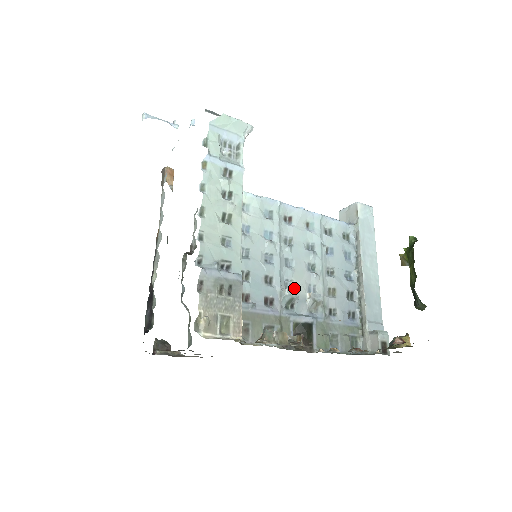
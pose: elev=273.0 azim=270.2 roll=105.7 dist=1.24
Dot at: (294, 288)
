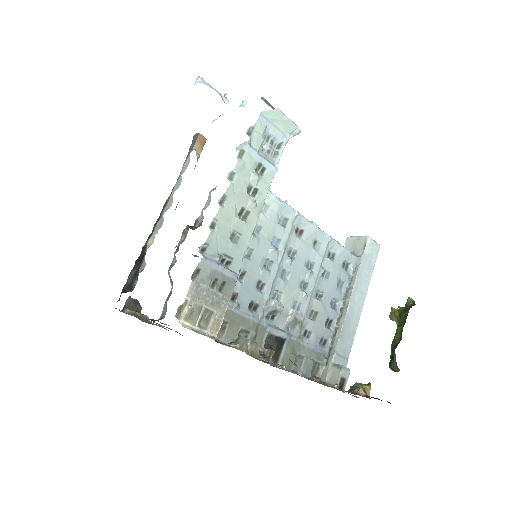
Dot at: (281, 300)
